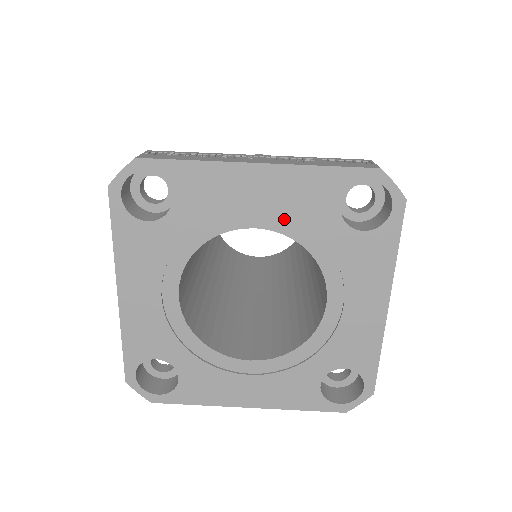
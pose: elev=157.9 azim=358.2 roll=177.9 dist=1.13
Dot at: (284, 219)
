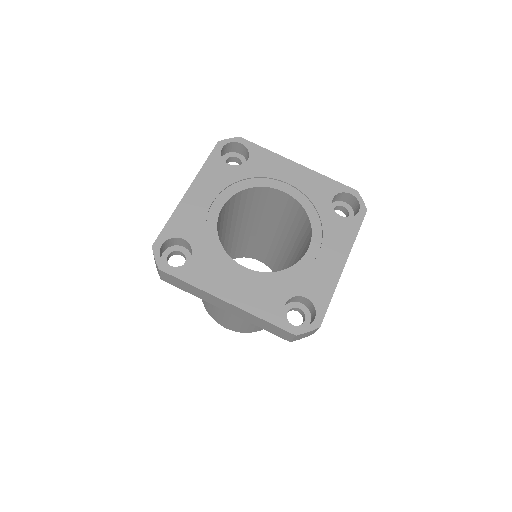
Dot at: (301, 194)
